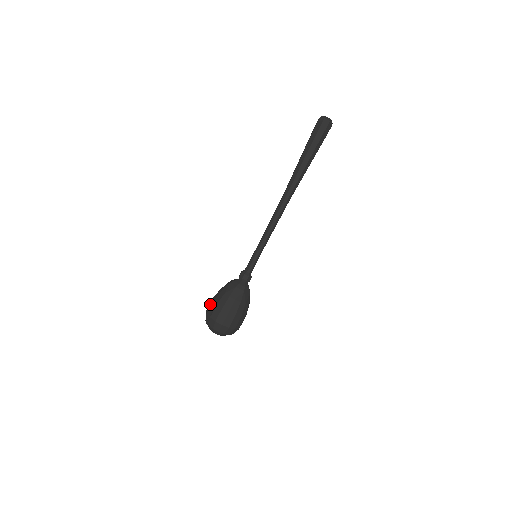
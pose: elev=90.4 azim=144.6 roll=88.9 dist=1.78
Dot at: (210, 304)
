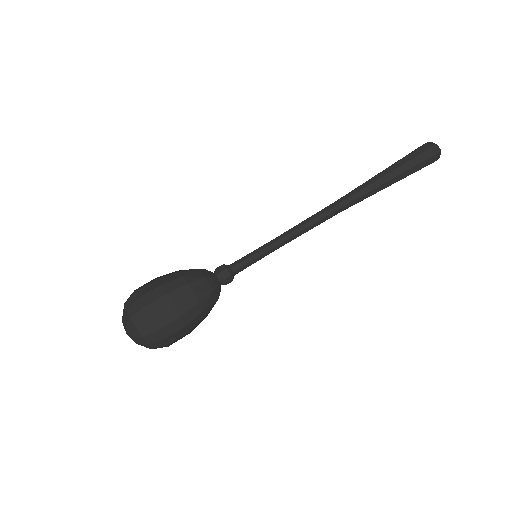
Dot at: occluded
